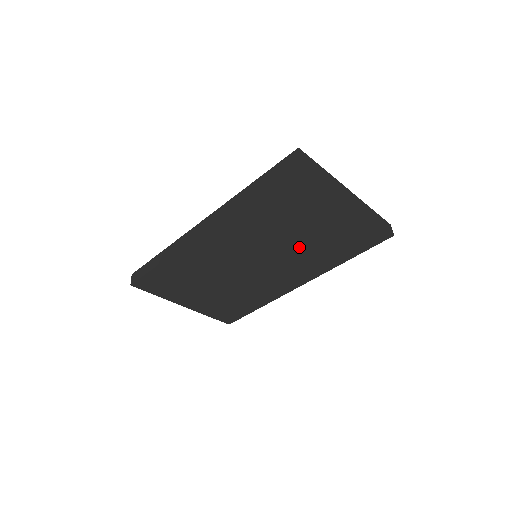
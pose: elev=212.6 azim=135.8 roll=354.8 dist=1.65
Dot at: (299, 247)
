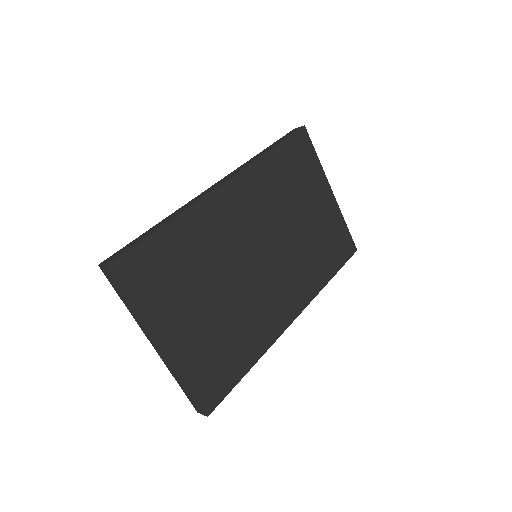
Dot at: (297, 243)
